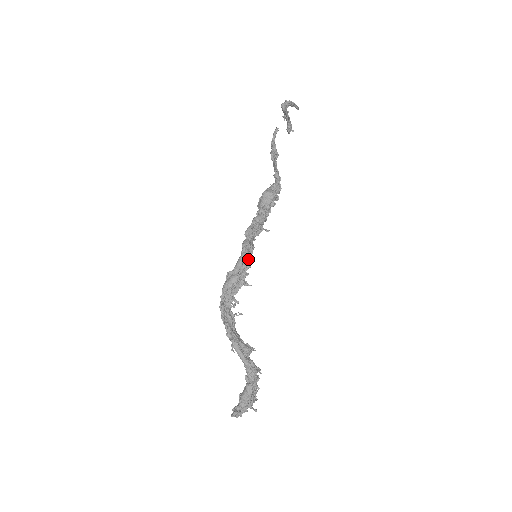
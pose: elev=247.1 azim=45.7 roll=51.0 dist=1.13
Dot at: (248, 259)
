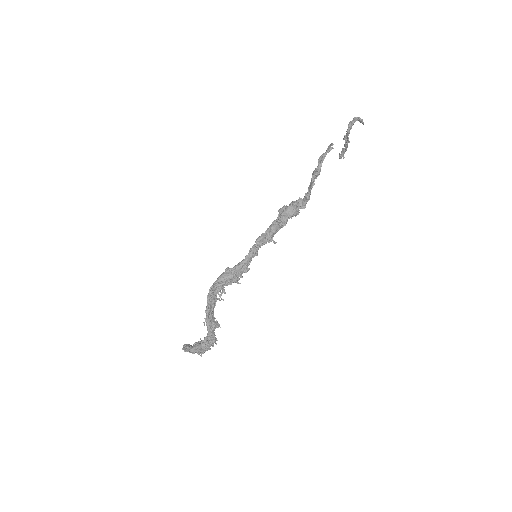
Dot at: (248, 264)
